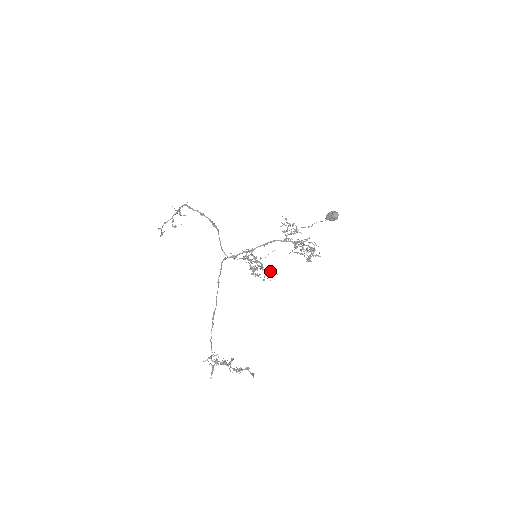
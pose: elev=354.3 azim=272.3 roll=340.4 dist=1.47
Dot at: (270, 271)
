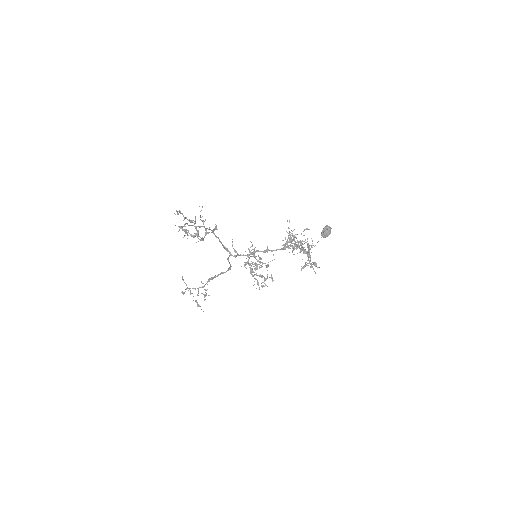
Dot at: (269, 277)
